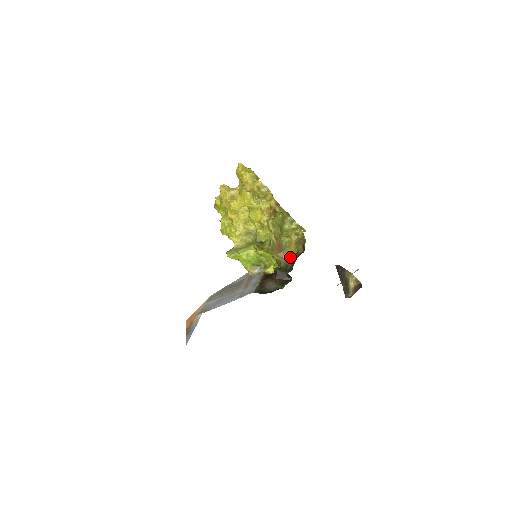
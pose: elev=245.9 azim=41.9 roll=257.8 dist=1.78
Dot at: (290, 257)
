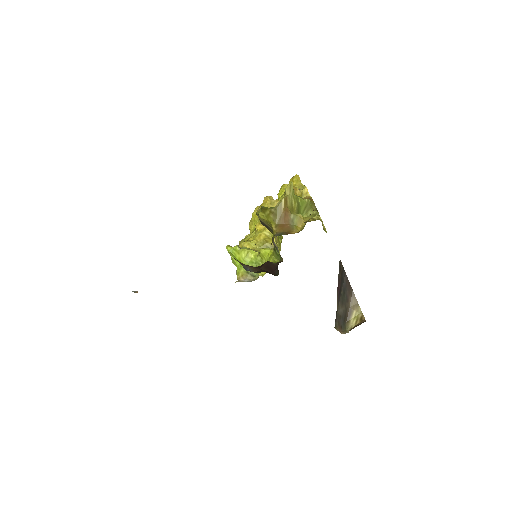
Dot at: (290, 232)
